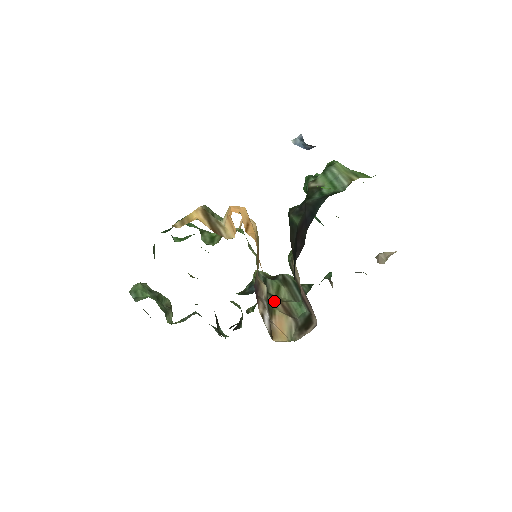
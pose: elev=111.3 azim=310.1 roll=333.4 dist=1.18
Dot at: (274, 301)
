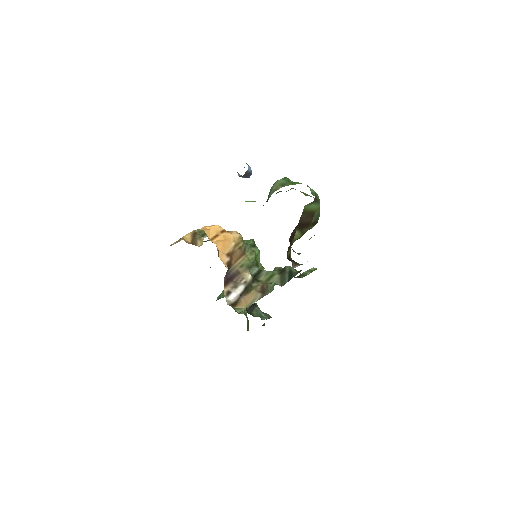
Dot at: (258, 284)
